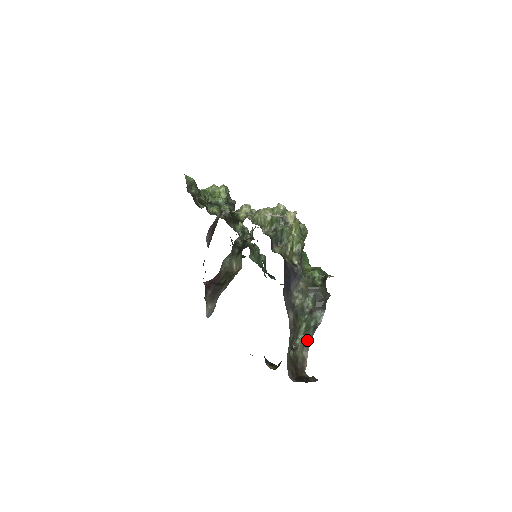
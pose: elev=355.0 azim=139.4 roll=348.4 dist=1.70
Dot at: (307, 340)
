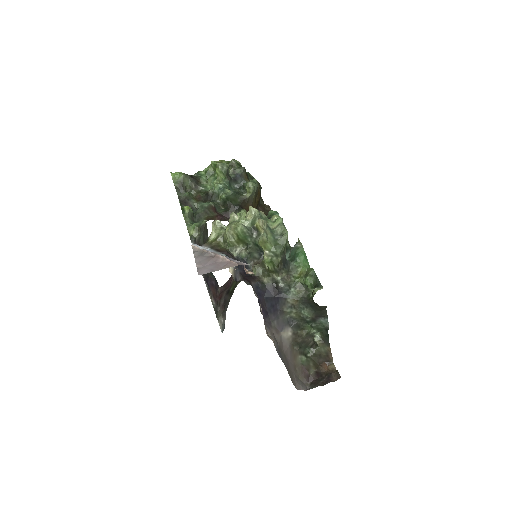
Dot at: (325, 337)
